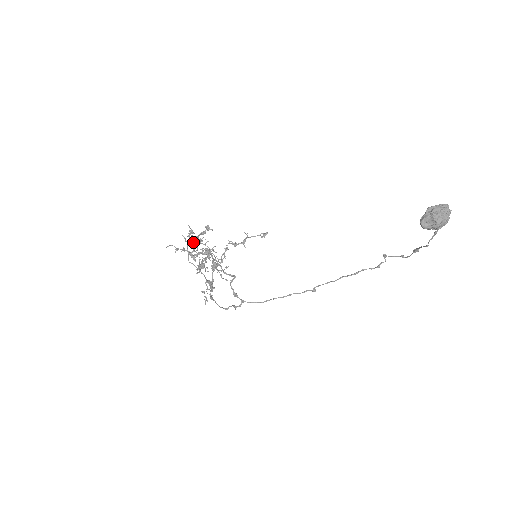
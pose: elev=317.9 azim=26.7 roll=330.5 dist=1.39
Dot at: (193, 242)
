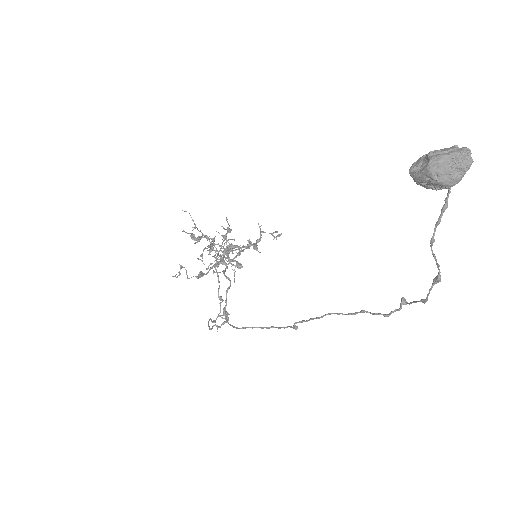
Dot at: occluded
